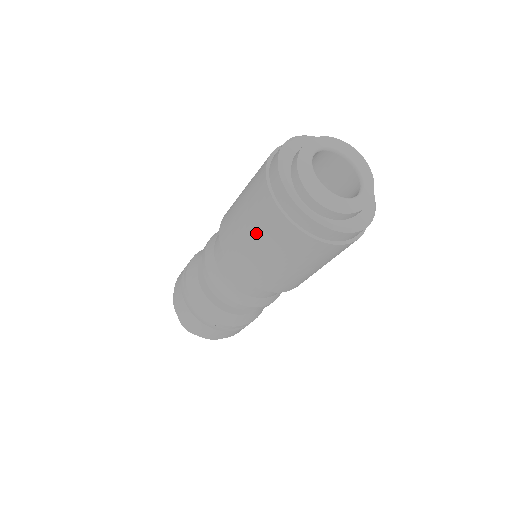
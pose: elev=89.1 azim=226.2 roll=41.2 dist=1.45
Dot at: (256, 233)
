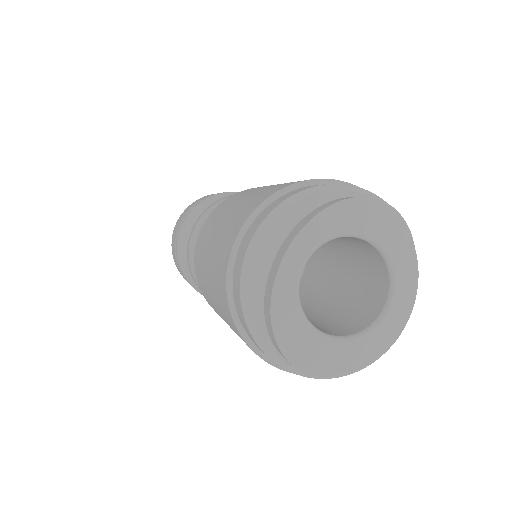
Dot at: occluded
